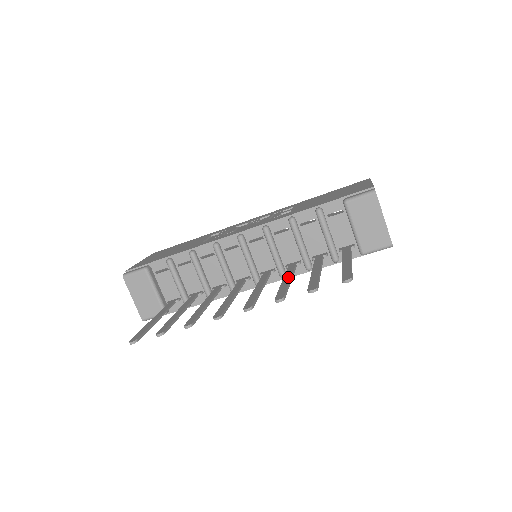
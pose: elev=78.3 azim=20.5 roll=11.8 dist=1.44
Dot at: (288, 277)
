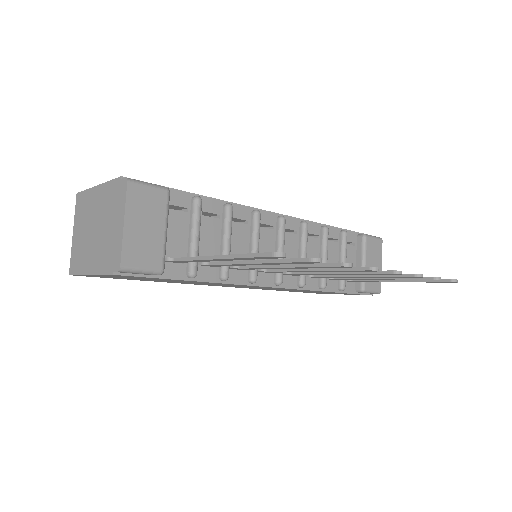
Dot at: occluded
